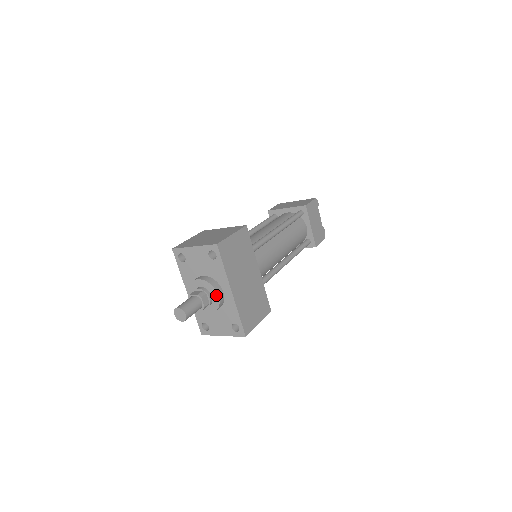
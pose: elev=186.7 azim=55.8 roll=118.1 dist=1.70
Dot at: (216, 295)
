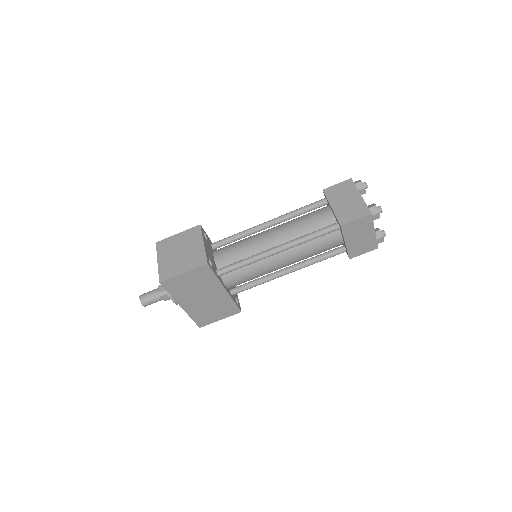
Dot at: (173, 300)
